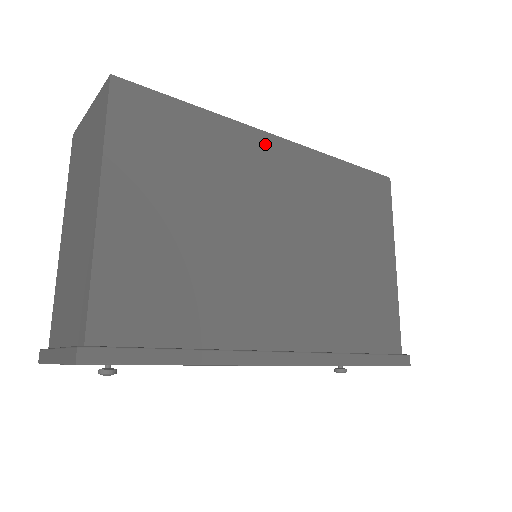
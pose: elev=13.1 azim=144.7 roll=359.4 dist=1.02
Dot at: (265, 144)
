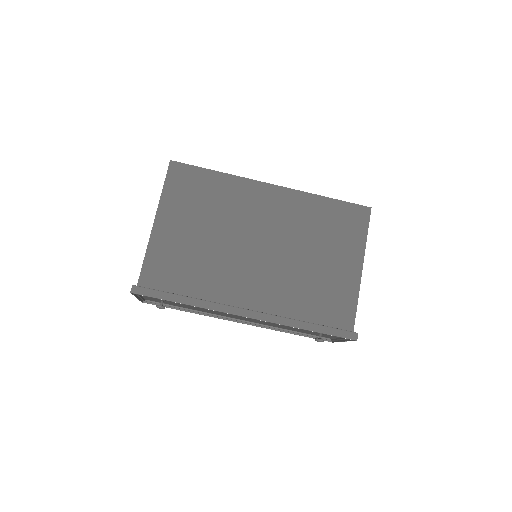
Dot at: (260, 189)
